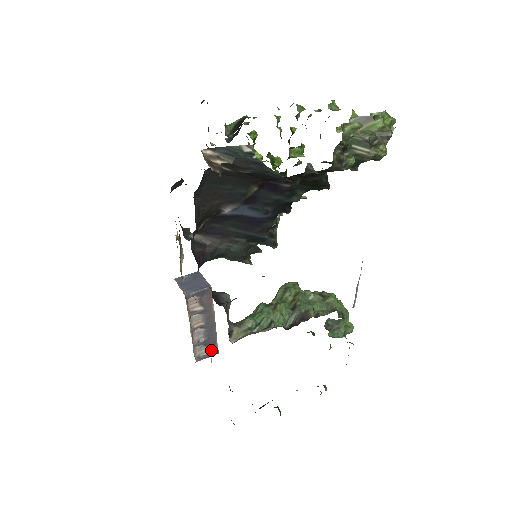
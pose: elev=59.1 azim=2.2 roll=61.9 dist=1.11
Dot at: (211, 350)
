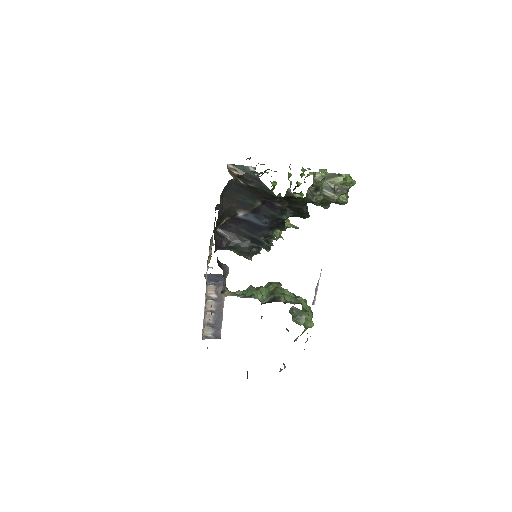
Dot at: (215, 334)
